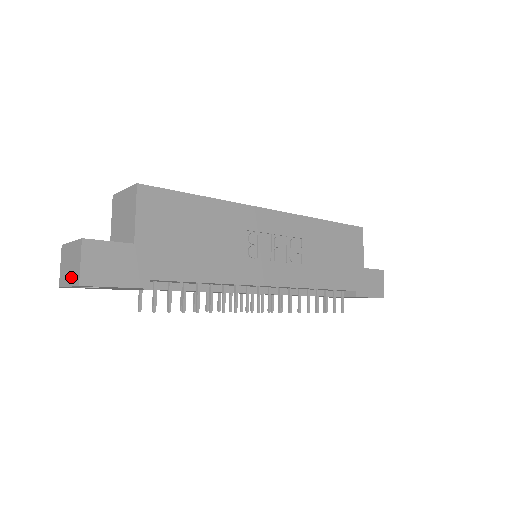
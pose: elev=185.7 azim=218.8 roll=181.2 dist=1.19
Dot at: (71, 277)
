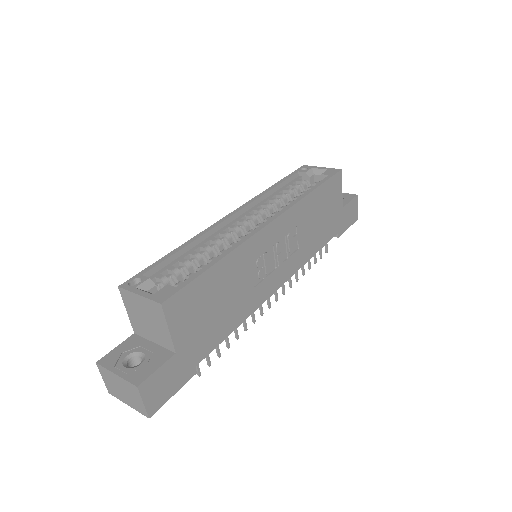
Dot at: (130, 403)
